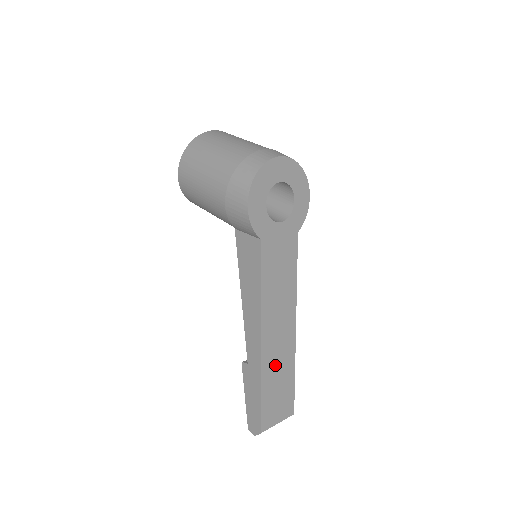
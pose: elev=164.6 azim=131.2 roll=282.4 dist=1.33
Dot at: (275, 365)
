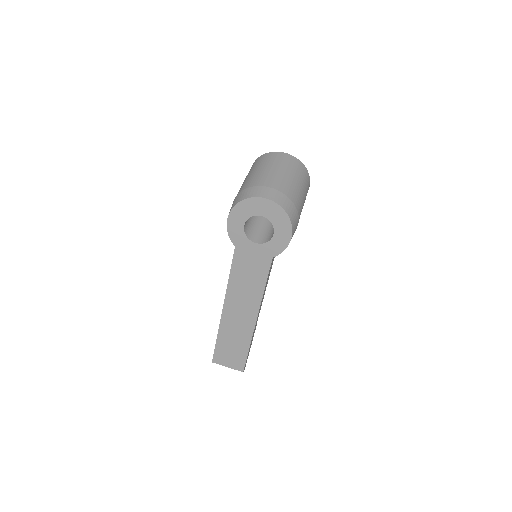
Dot at: (232, 331)
